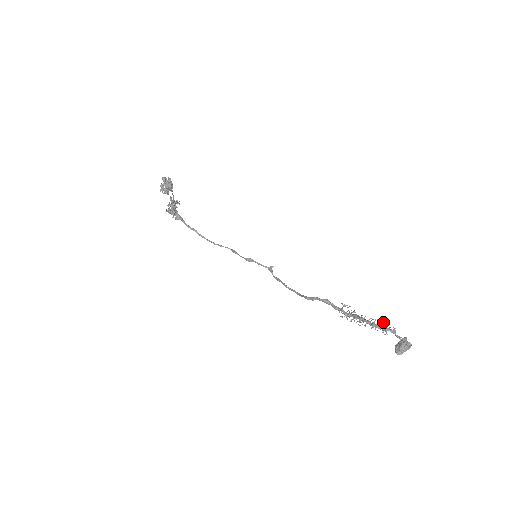
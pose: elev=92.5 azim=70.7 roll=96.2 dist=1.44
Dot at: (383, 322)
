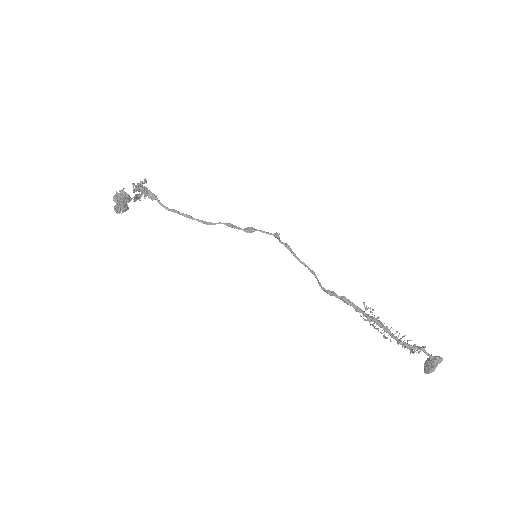
Dot at: (411, 340)
